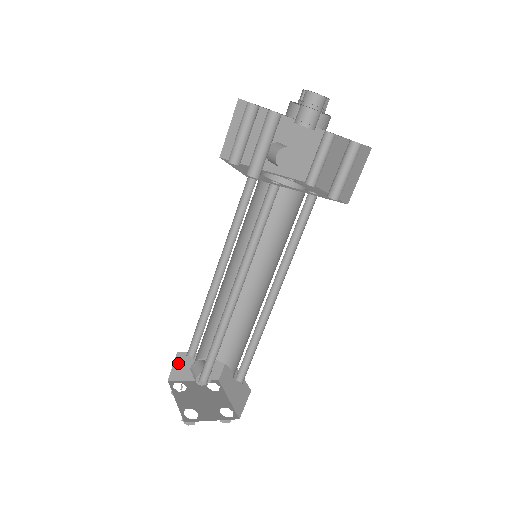
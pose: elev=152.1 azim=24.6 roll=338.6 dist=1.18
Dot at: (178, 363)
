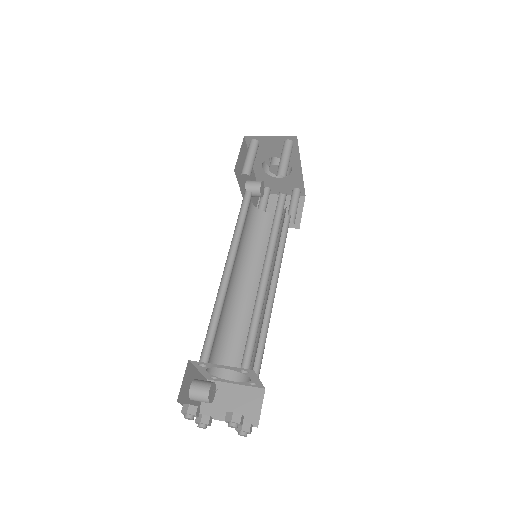
Dot at: (185, 377)
